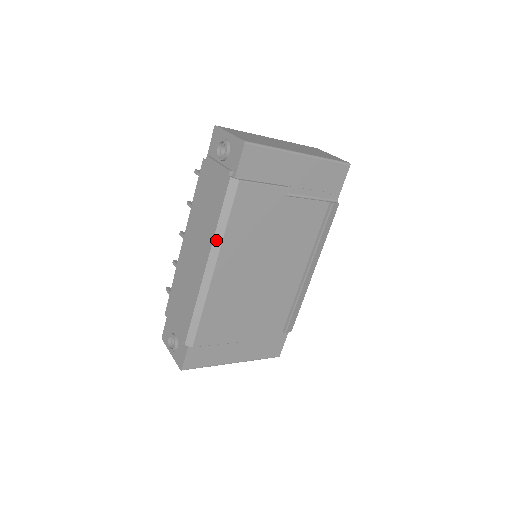
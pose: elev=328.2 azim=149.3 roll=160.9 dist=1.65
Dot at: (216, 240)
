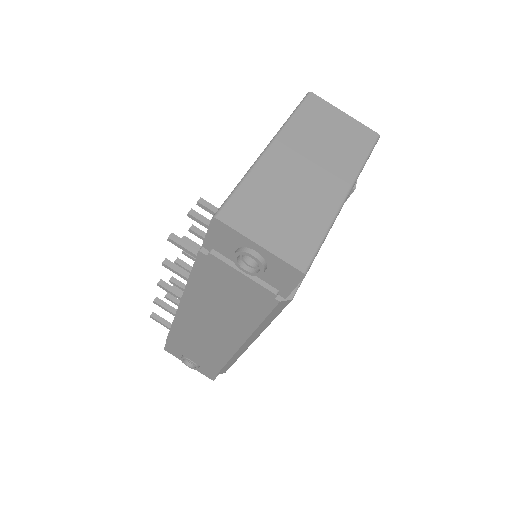
Dot at: (255, 333)
